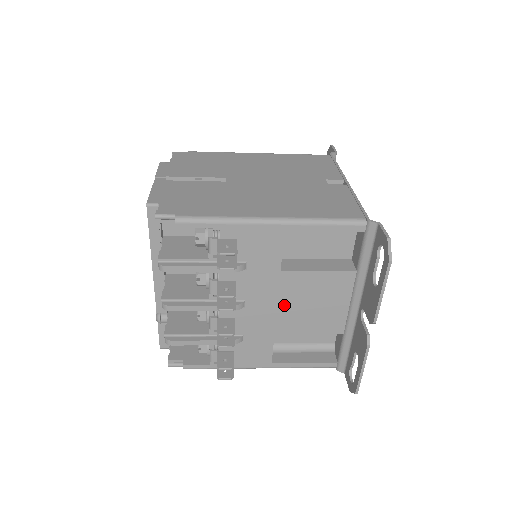
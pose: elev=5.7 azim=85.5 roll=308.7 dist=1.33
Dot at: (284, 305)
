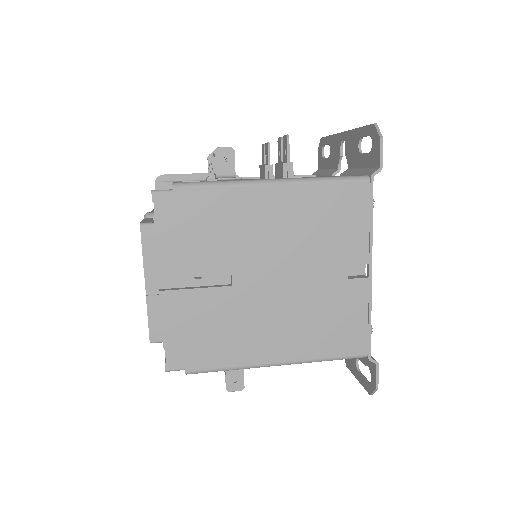
Dot at: occluded
